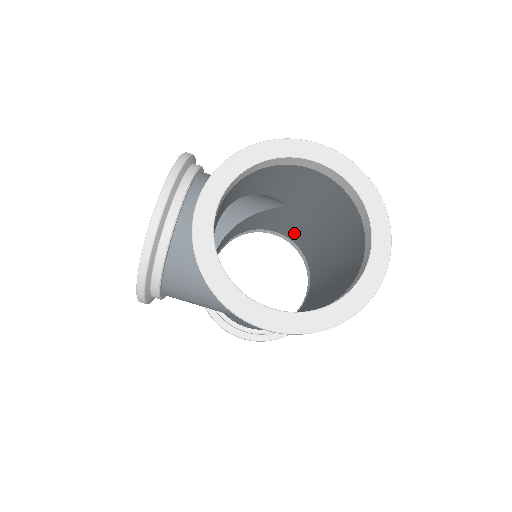
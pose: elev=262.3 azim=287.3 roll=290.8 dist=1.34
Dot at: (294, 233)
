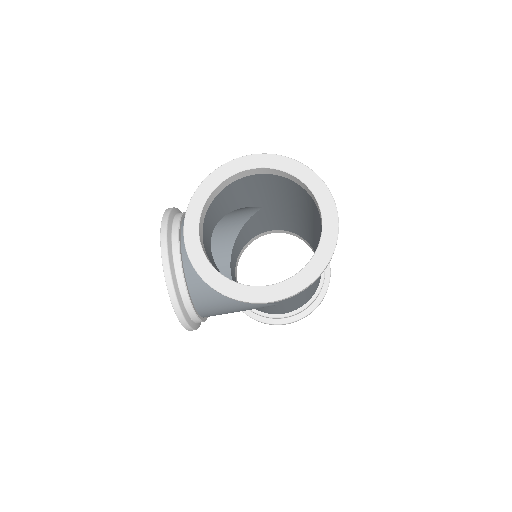
Dot at: (283, 224)
